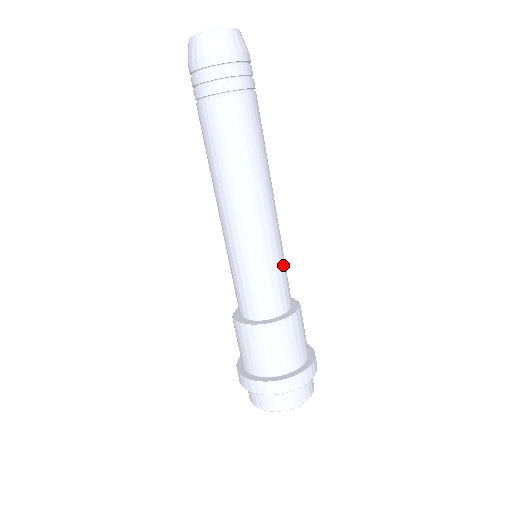
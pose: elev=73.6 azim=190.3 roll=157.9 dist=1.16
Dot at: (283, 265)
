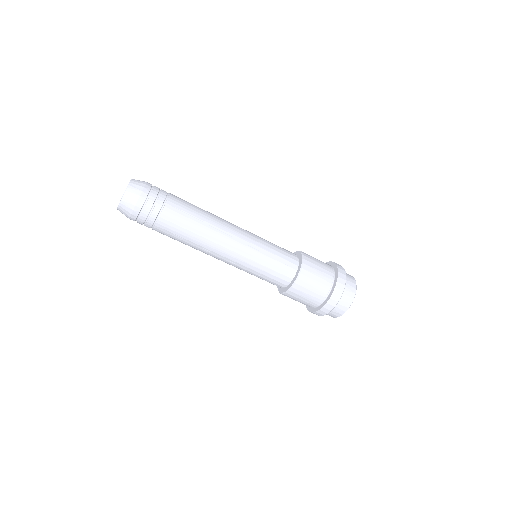
Dot at: (272, 246)
